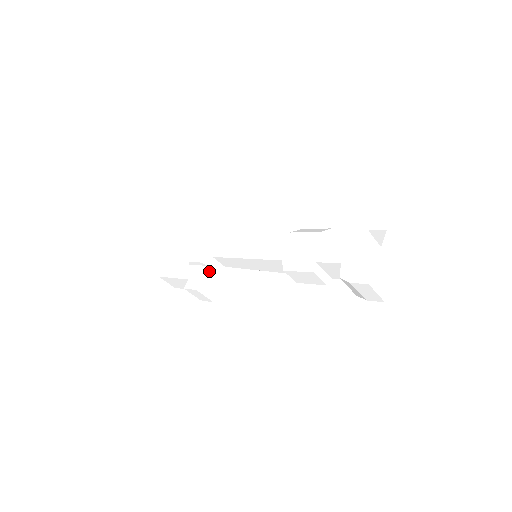
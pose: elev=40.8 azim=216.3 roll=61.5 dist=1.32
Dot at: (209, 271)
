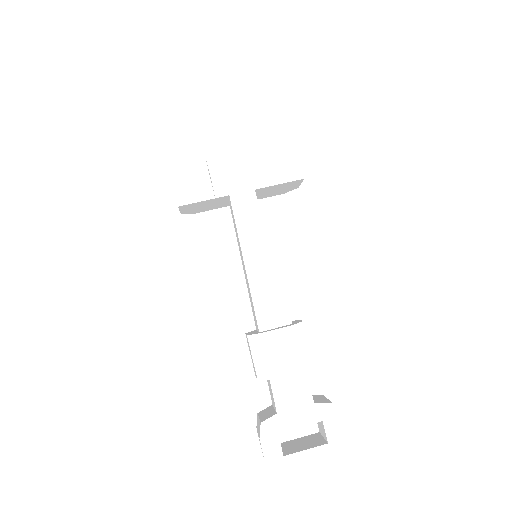
Dot at: (210, 200)
